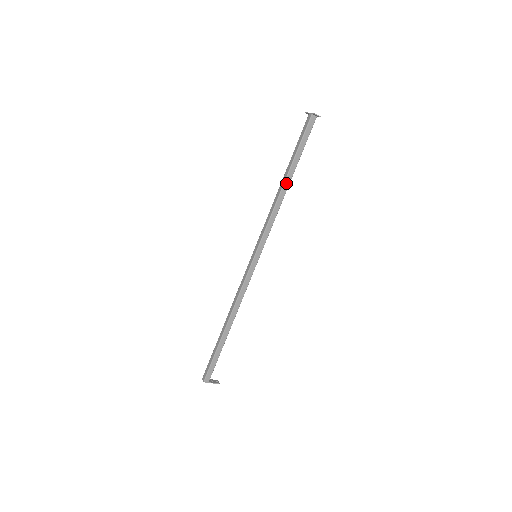
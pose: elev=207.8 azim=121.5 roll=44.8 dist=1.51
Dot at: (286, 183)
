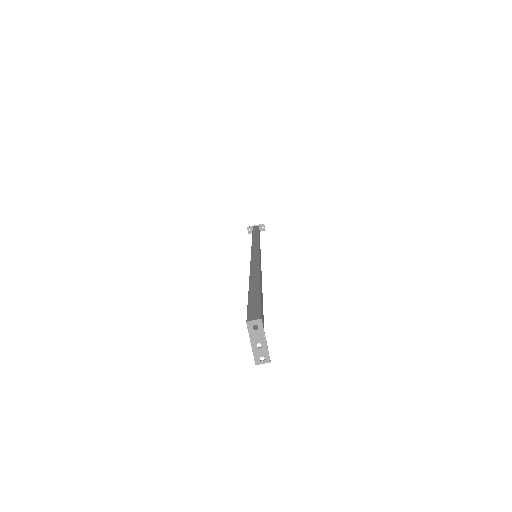
Dot at: (259, 237)
